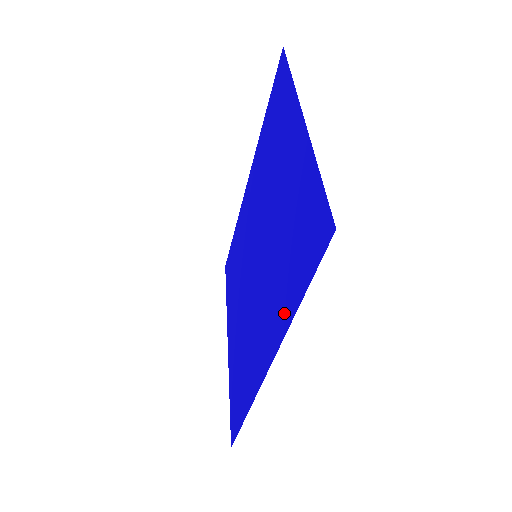
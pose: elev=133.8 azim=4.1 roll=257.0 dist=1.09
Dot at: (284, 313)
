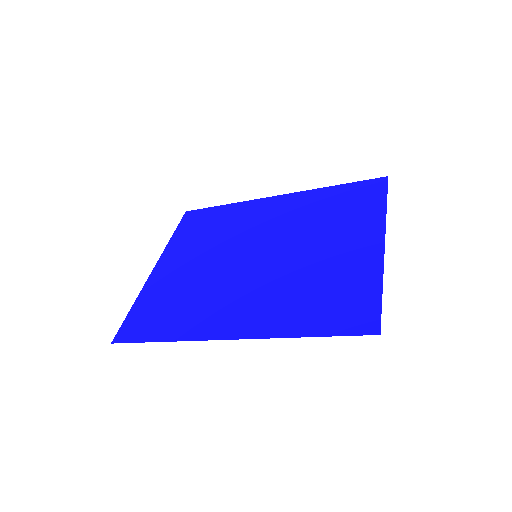
Dot at: (281, 325)
